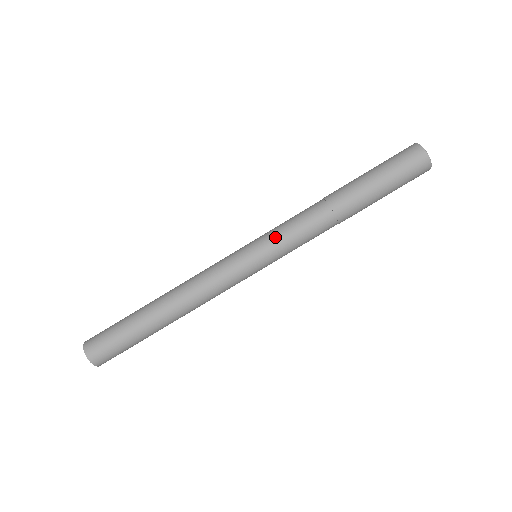
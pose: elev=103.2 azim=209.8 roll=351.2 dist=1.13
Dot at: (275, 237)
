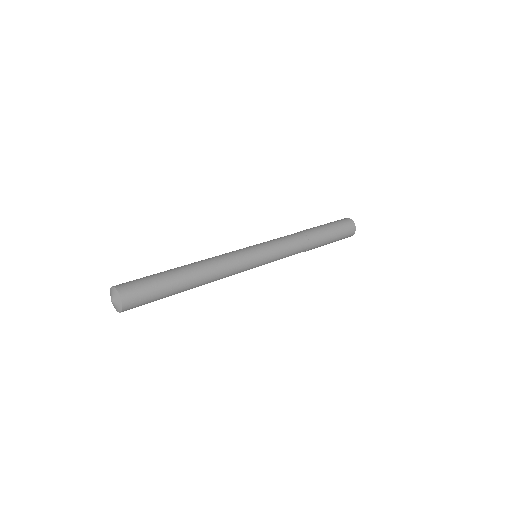
Dot at: (275, 245)
